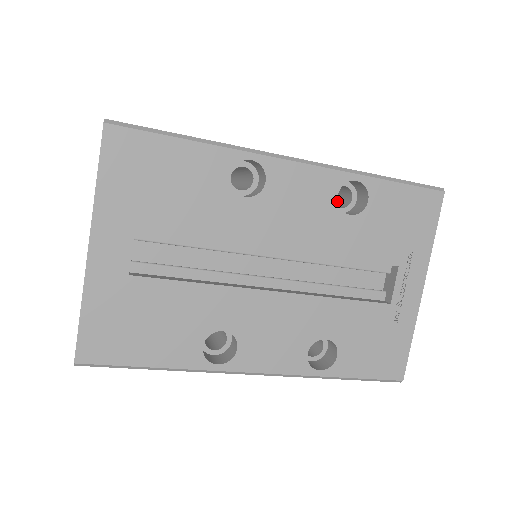
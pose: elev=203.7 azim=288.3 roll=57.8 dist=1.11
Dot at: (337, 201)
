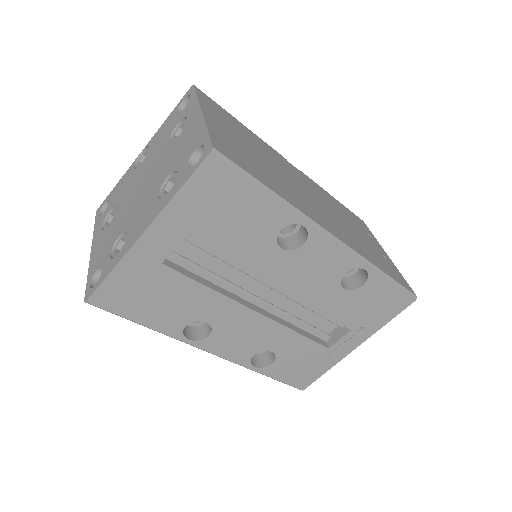
Dot at: (342, 277)
